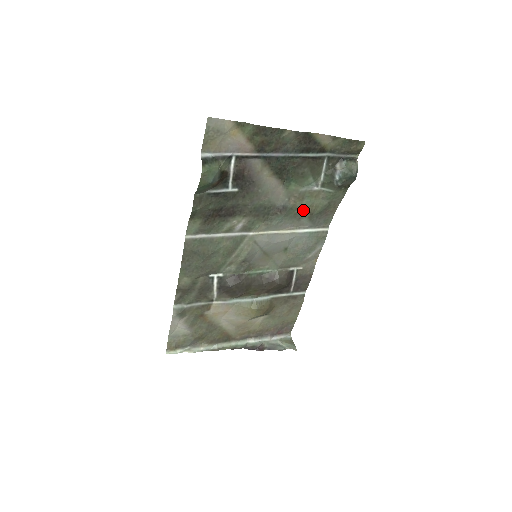
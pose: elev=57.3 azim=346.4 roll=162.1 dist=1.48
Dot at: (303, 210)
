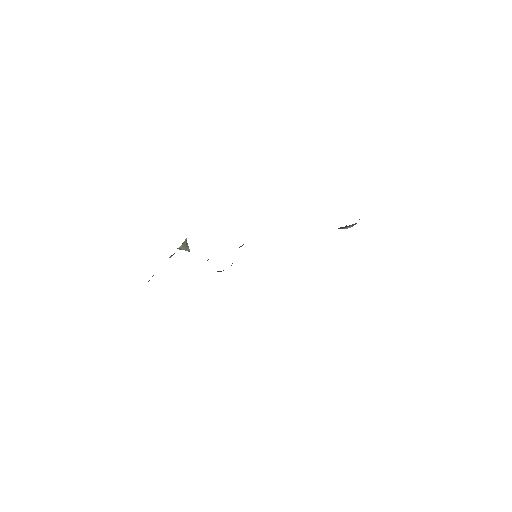
Dot at: occluded
